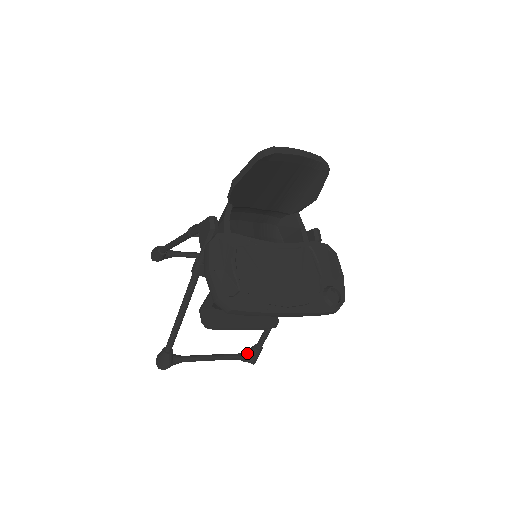
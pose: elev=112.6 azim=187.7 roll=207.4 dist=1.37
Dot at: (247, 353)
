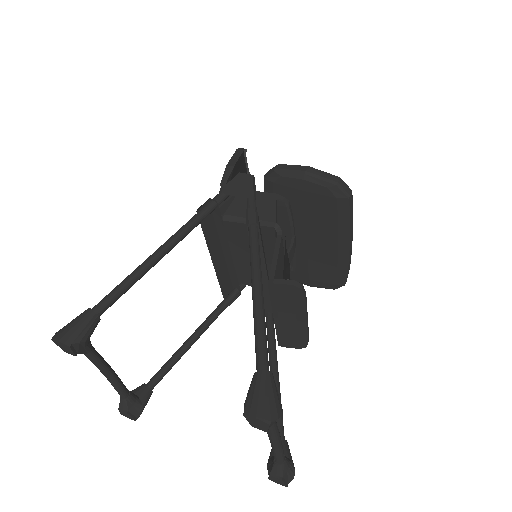
Dot at: occluded
